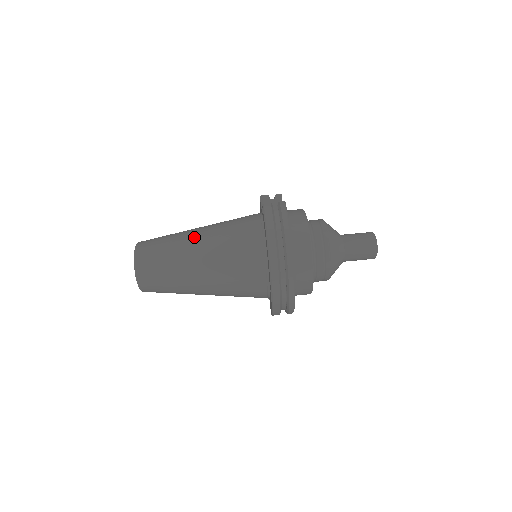
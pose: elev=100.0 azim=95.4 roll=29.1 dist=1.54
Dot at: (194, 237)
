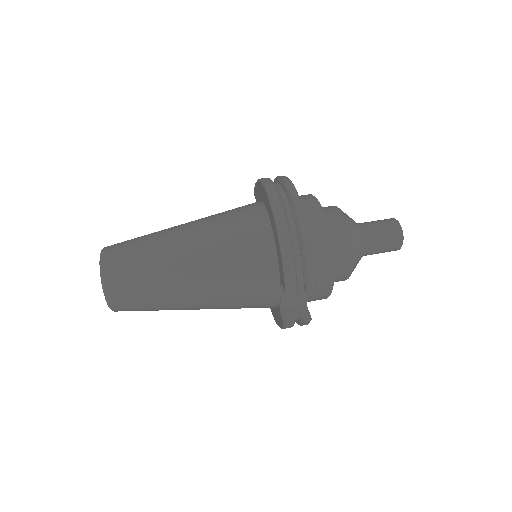
Dot at: occluded
